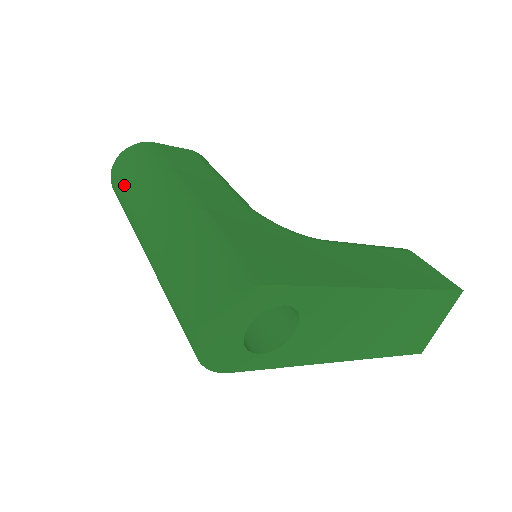
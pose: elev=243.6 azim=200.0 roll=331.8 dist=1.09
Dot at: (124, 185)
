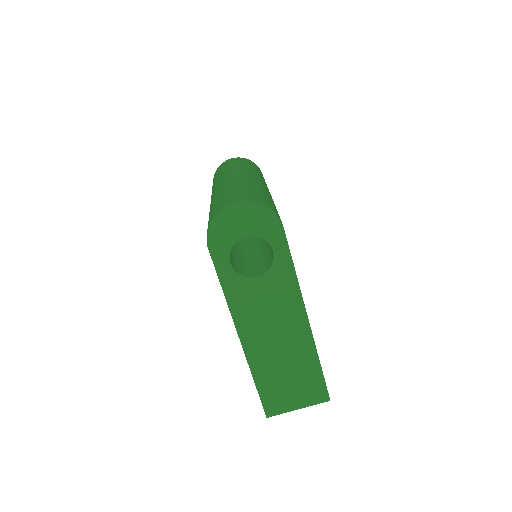
Dot at: (236, 163)
